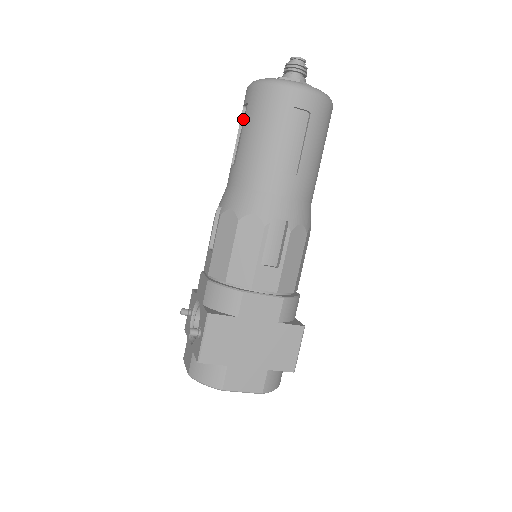
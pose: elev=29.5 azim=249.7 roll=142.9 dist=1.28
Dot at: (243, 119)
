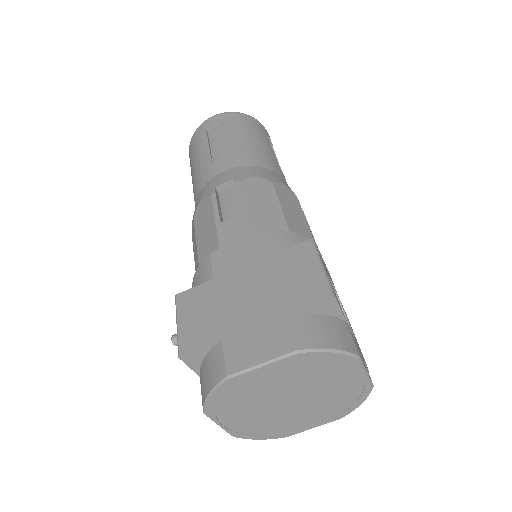
Dot at: occluded
